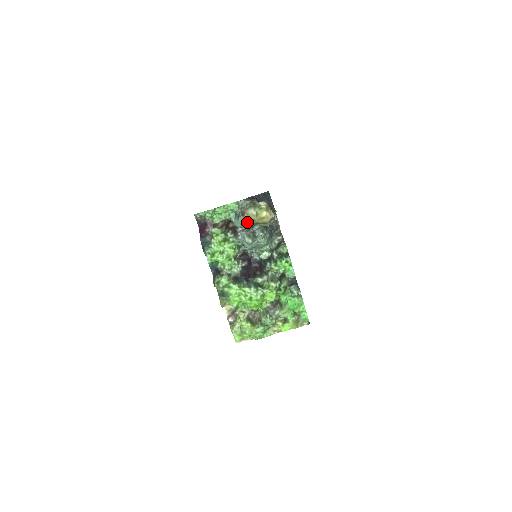
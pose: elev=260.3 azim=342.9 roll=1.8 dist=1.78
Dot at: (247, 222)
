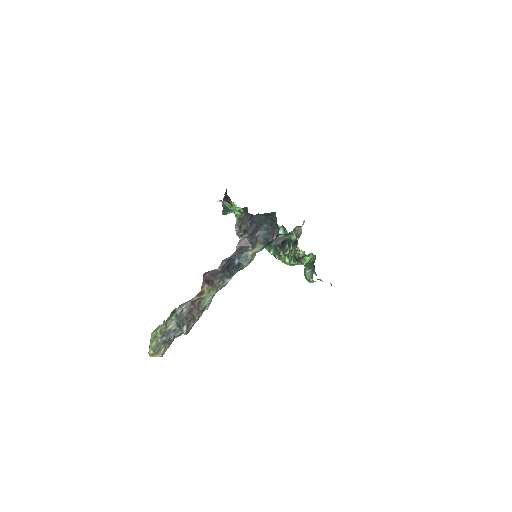
Dot at: occluded
